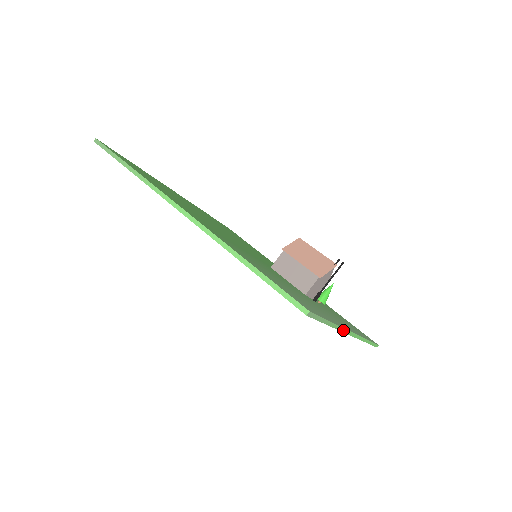
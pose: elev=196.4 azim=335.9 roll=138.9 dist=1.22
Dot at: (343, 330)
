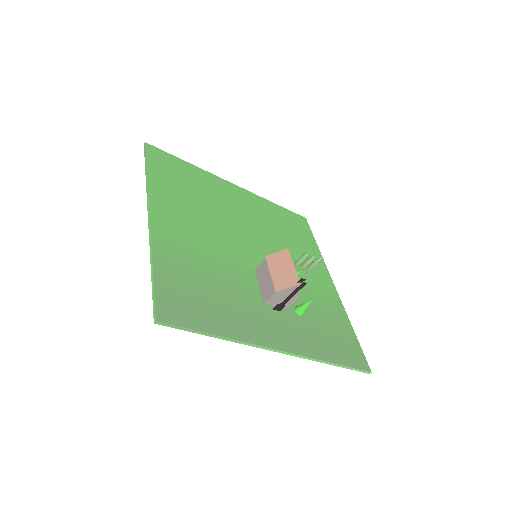
Dot at: (250, 344)
